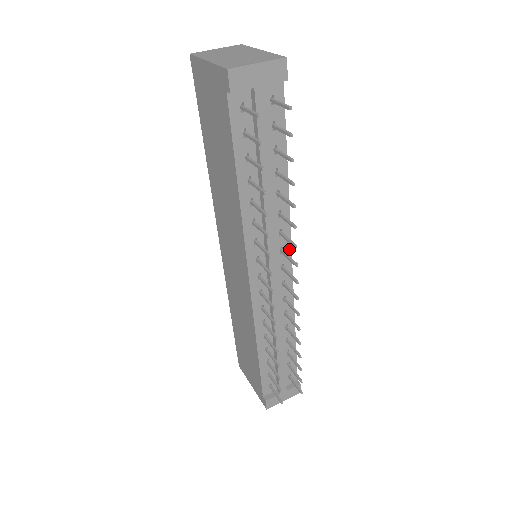
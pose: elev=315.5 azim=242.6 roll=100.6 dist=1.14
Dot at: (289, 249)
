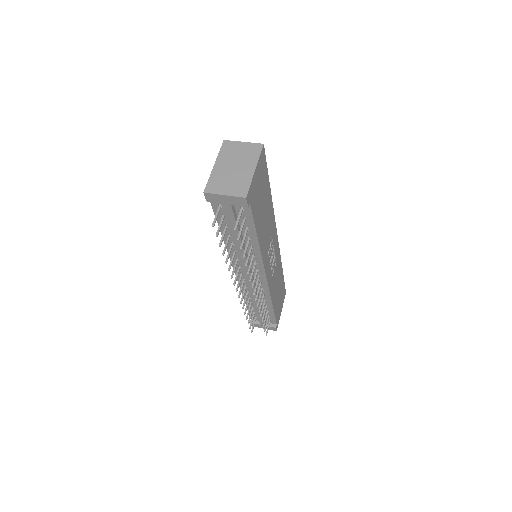
Dot at: (263, 271)
